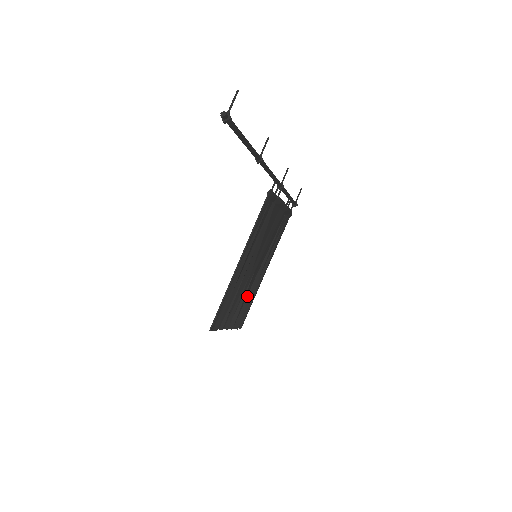
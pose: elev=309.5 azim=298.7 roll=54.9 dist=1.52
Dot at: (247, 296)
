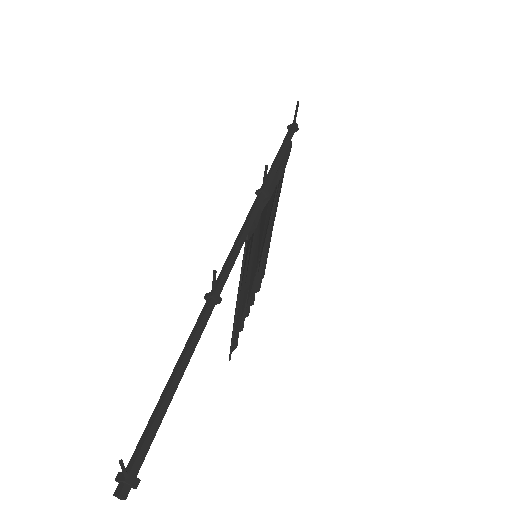
Dot at: (259, 266)
